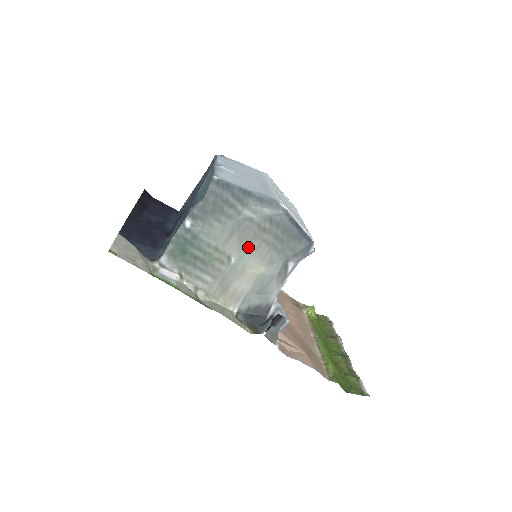
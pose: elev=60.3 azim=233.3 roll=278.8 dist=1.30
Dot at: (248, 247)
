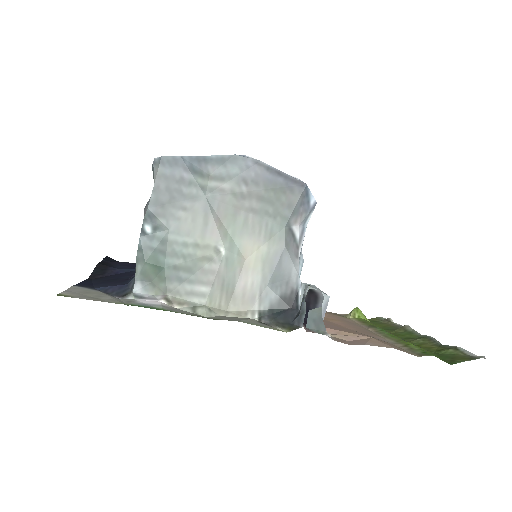
Dot at: (233, 227)
